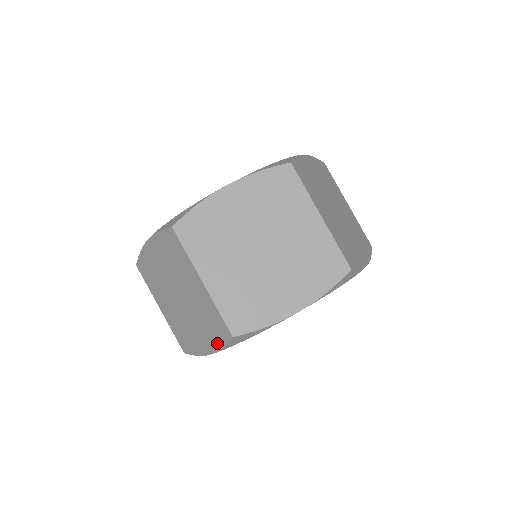
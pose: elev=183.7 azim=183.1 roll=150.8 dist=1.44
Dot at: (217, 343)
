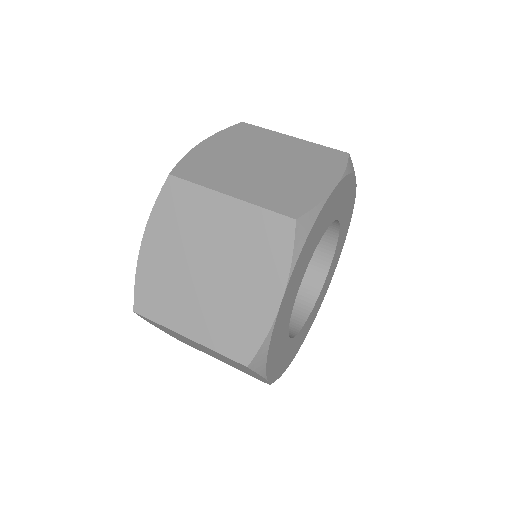
Dot at: (282, 264)
